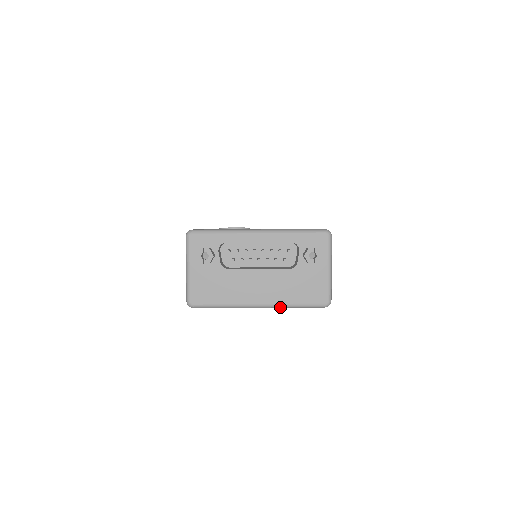
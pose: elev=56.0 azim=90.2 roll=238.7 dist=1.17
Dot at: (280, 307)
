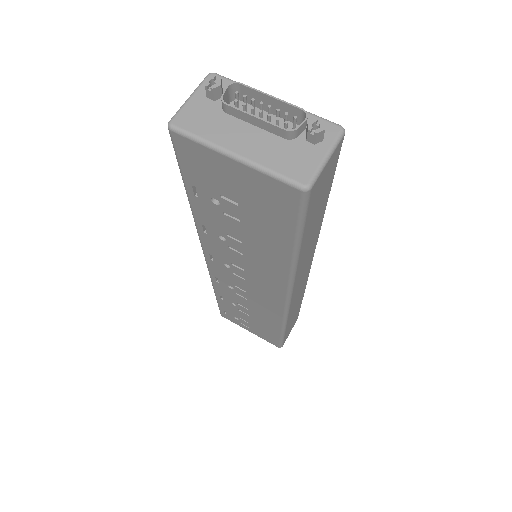
Dot at: (255, 168)
